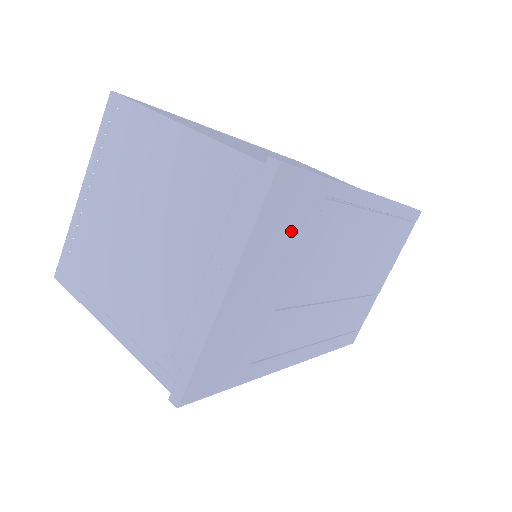
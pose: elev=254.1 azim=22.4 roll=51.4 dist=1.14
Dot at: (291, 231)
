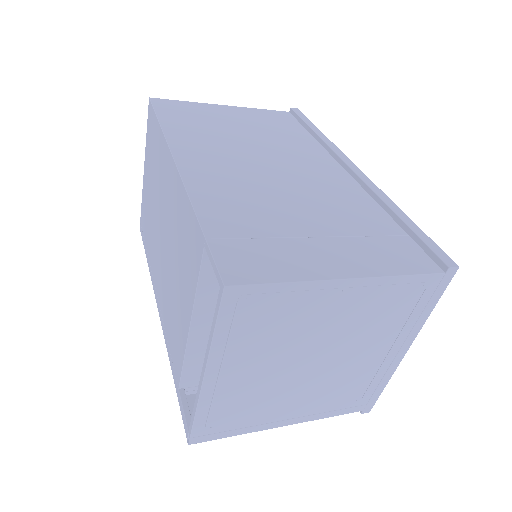
Dot at: occluded
